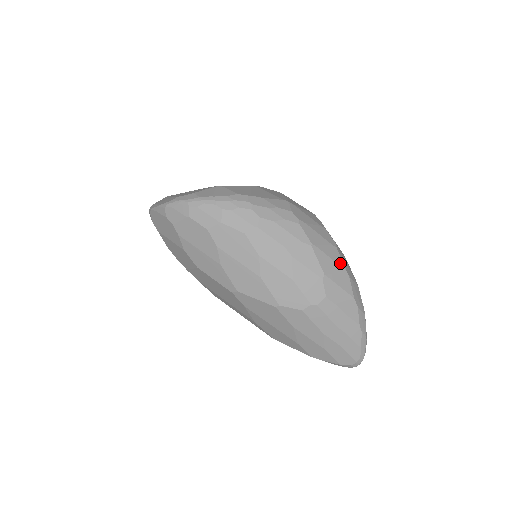
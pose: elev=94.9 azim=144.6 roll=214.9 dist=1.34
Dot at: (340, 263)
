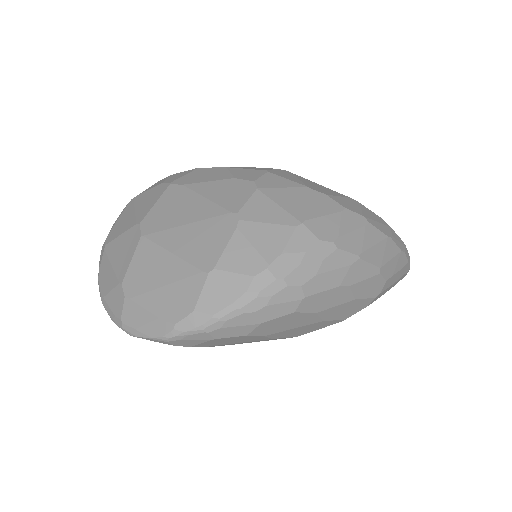
Dot at: (381, 236)
